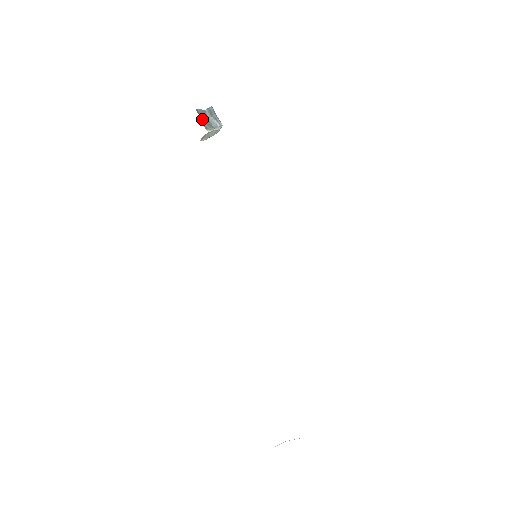
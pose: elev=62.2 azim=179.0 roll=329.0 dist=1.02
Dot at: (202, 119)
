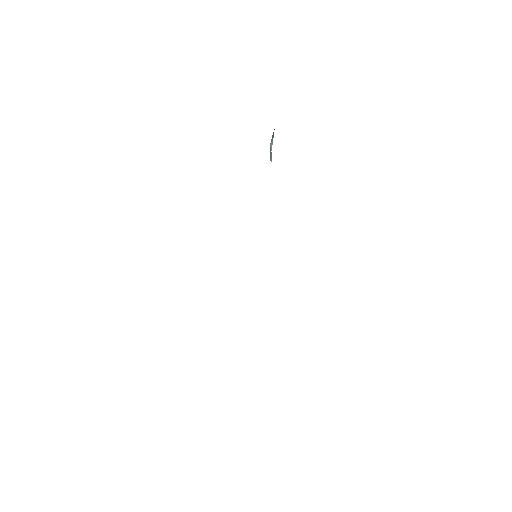
Dot at: occluded
